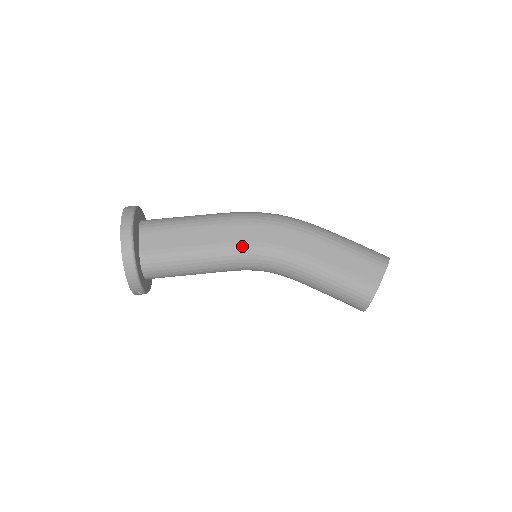
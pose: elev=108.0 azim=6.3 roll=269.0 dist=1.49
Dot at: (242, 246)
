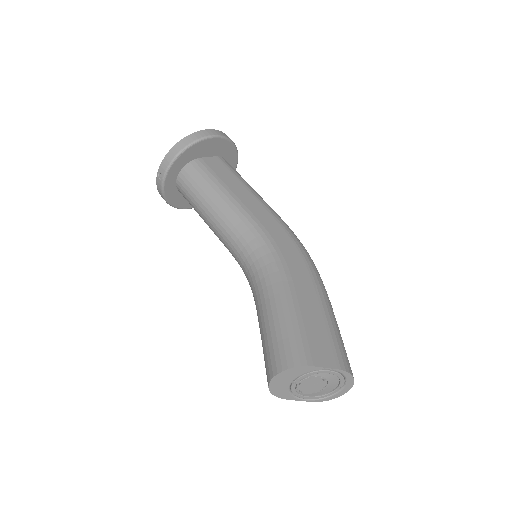
Dot at: (259, 226)
